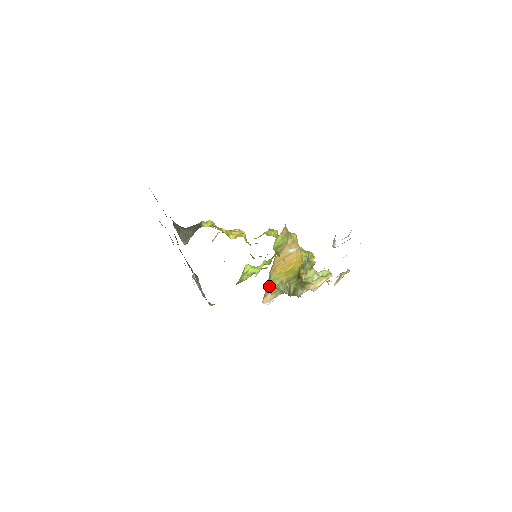
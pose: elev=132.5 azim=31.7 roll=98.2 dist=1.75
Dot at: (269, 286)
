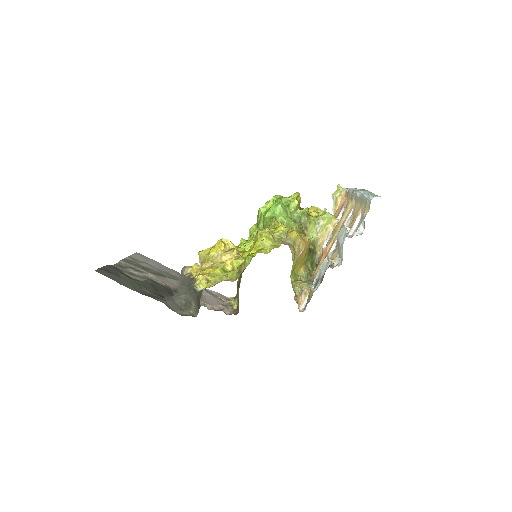
Dot at: (295, 291)
